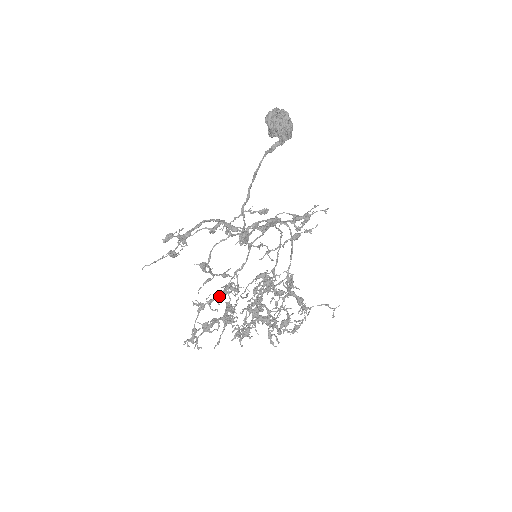
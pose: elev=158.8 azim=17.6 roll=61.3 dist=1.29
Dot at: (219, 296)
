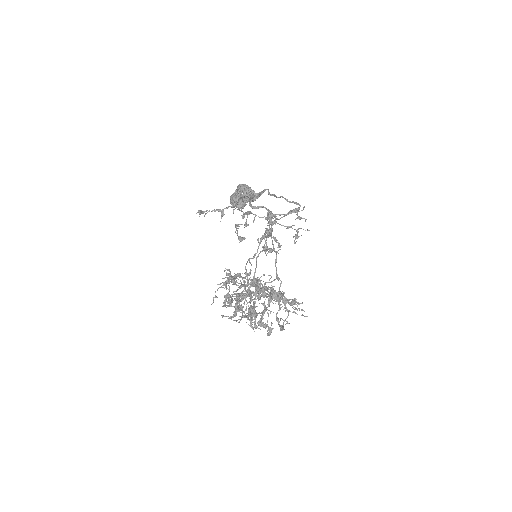
Dot at: occluded
